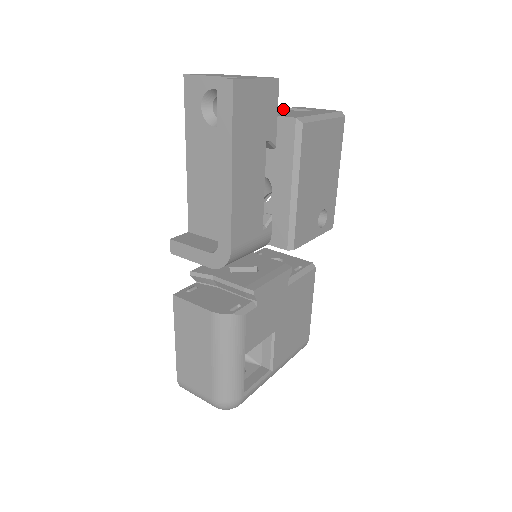
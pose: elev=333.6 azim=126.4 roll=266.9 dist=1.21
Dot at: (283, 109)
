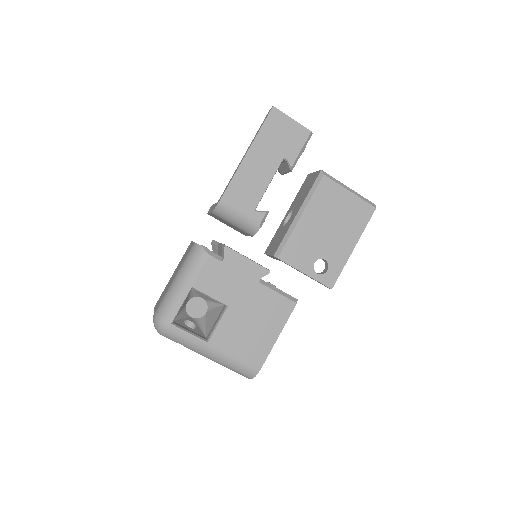
Dot at: occluded
